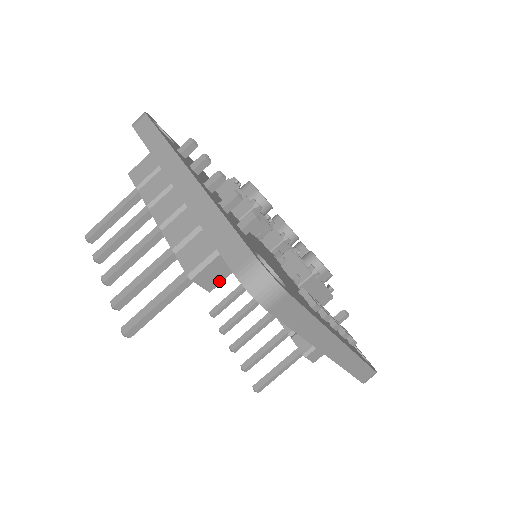
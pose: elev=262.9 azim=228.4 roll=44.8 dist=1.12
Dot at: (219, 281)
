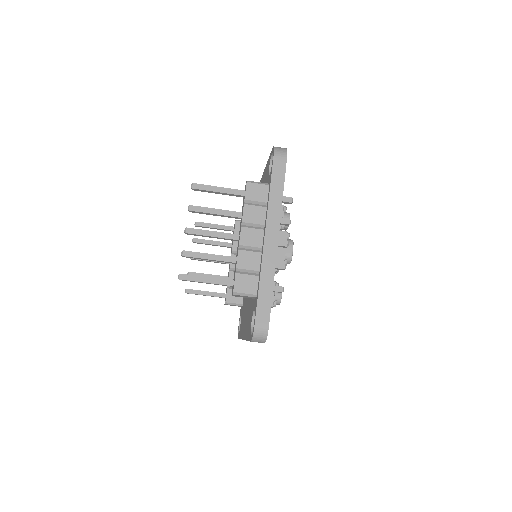
Dot at: occluded
